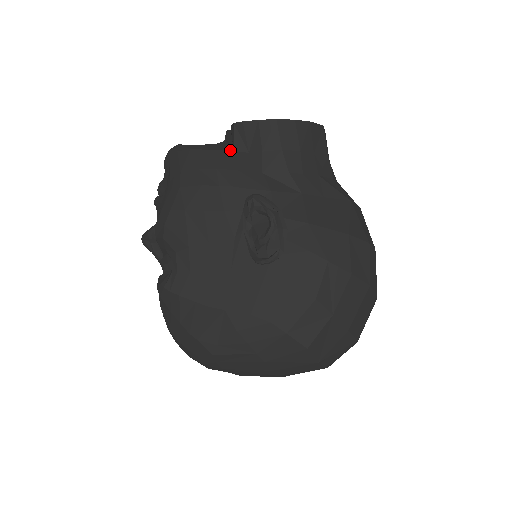
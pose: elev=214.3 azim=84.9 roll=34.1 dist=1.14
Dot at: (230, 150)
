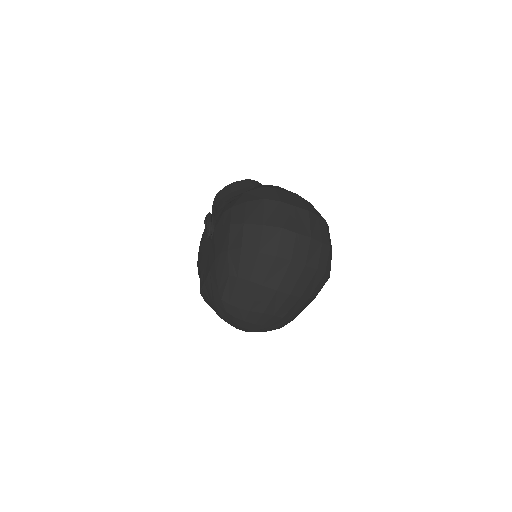
Dot at: occluded
